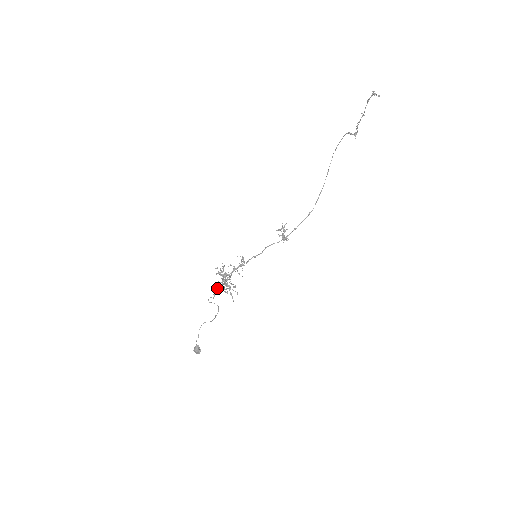
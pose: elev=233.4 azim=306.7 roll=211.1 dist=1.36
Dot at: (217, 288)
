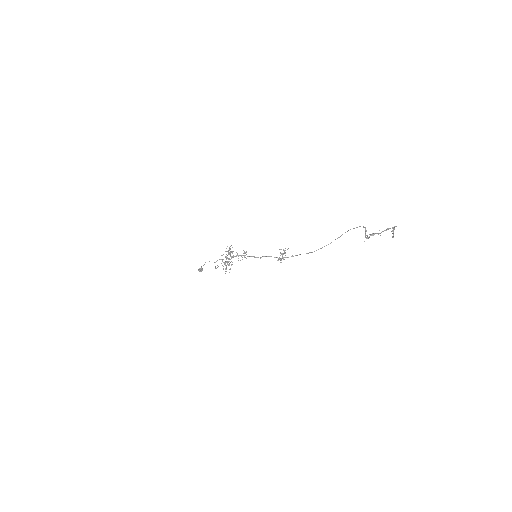
Dot at: (220, 259)
